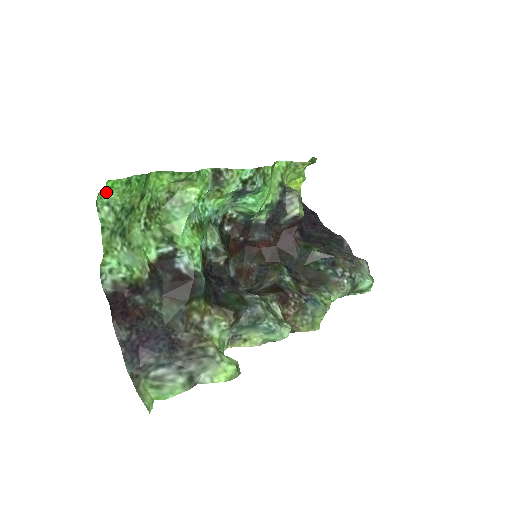
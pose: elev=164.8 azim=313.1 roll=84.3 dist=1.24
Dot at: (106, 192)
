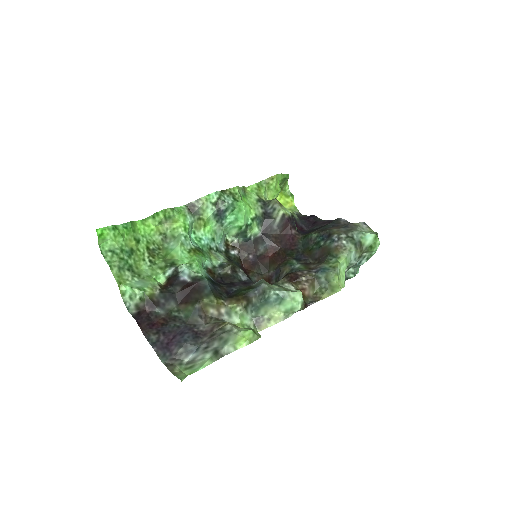
Dot at: (103, 241)
